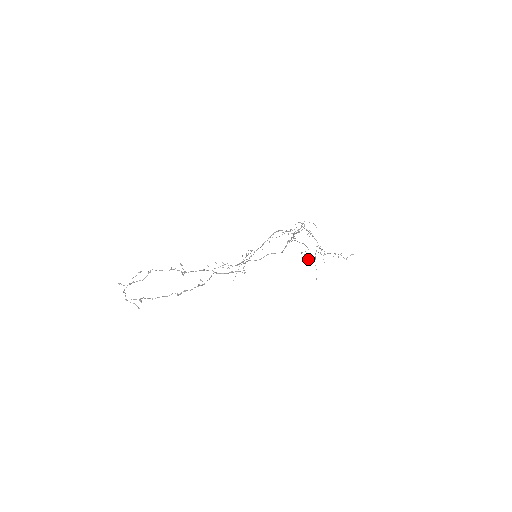
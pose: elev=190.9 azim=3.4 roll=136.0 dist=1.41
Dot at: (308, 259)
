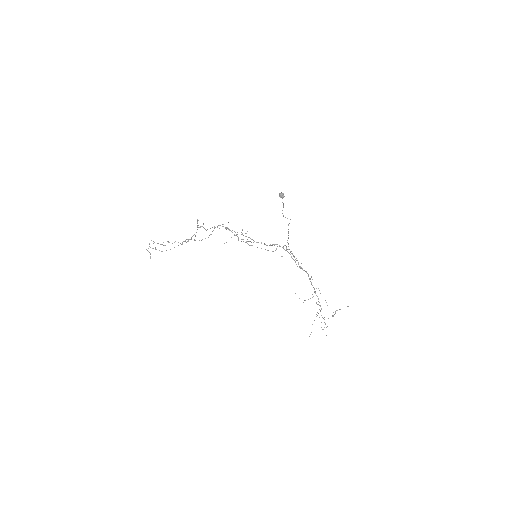
Dot at: (280, 193)
